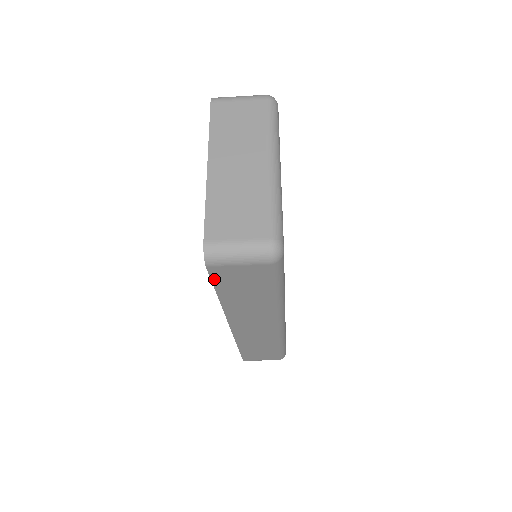
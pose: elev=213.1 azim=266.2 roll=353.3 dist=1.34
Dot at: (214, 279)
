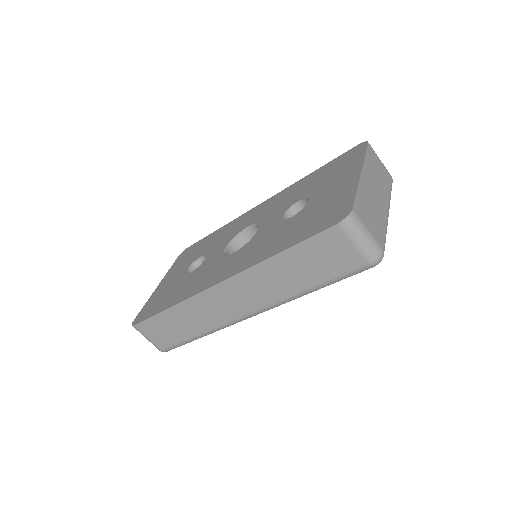
Dot at: (316, 237)
